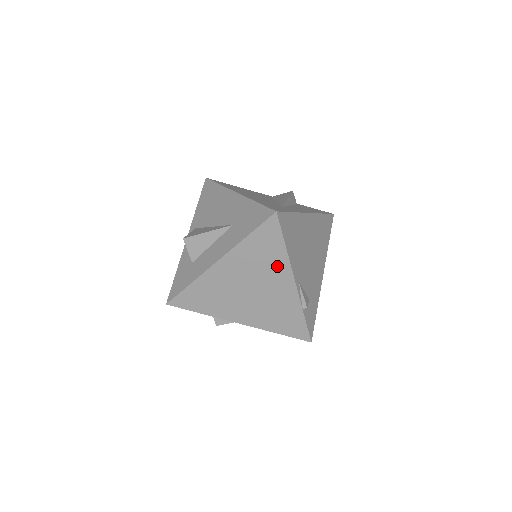
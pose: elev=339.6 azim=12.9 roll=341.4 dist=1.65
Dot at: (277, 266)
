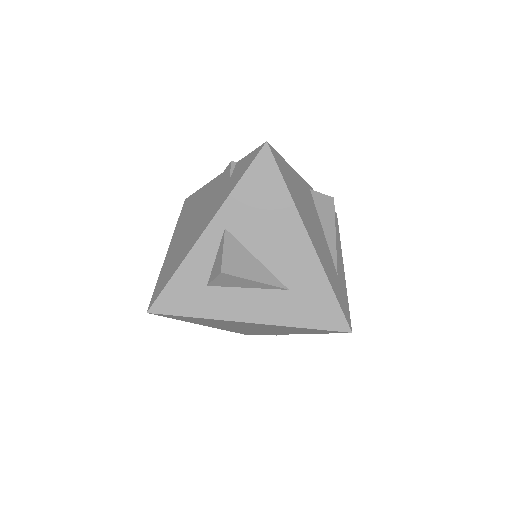
Dot at: (295, 332)
